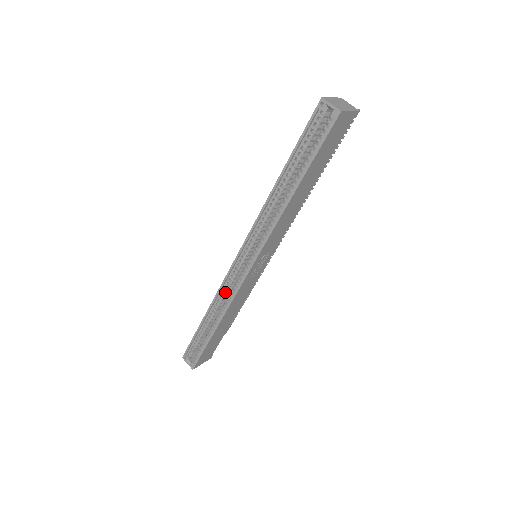
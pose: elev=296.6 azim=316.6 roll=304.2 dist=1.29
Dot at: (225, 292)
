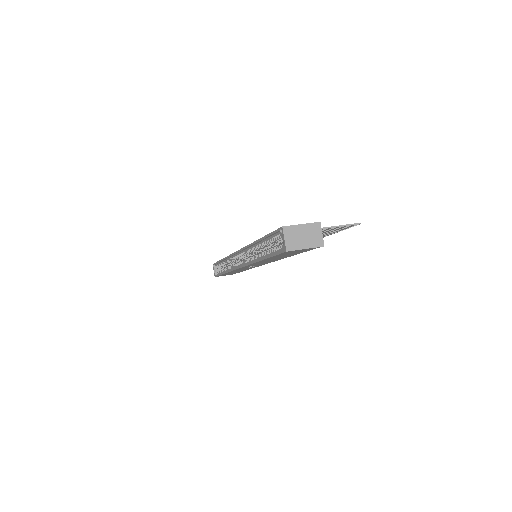
Dot at: (232, 260)
